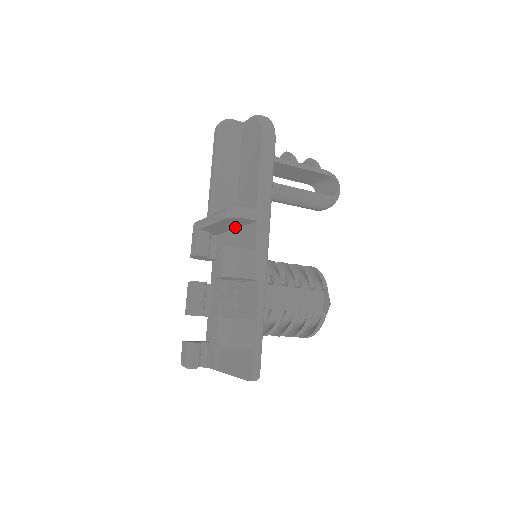
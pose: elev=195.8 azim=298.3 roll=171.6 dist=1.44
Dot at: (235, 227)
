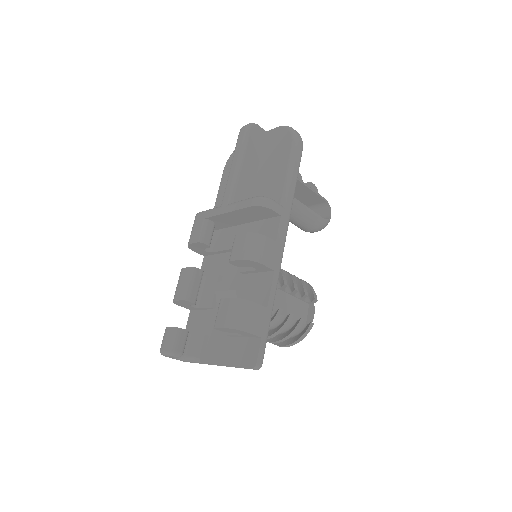
Dot at: (248, 221)
